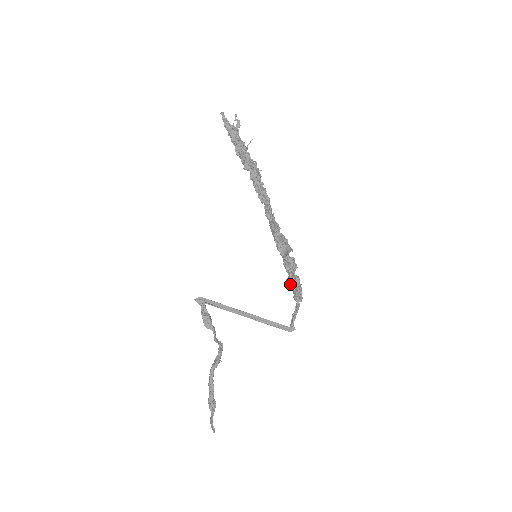
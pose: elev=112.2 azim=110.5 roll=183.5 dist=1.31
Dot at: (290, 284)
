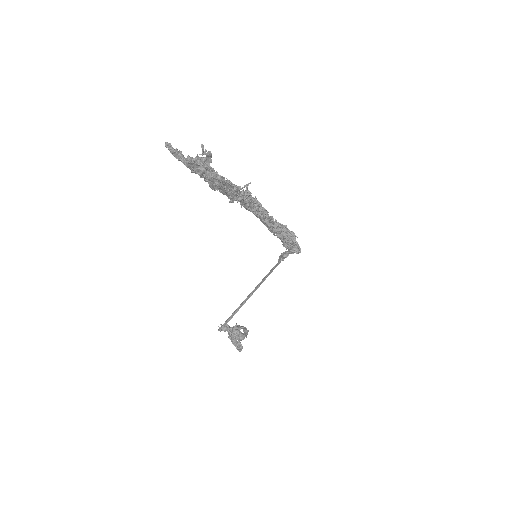
Dot at: occluded
